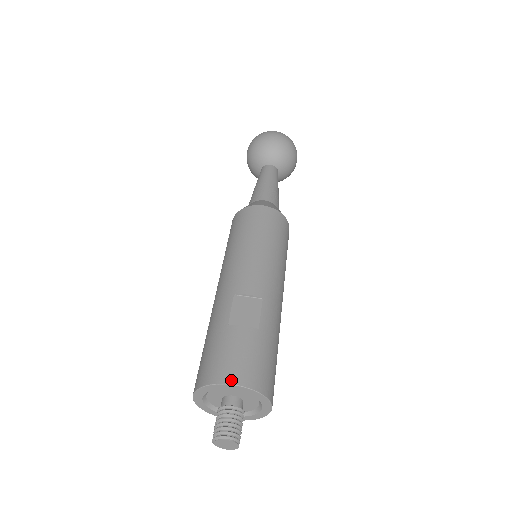
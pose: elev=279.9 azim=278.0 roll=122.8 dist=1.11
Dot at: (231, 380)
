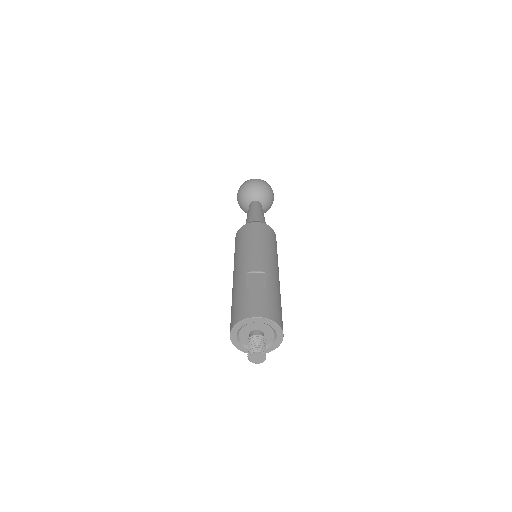
Dot at: (254, 315)
